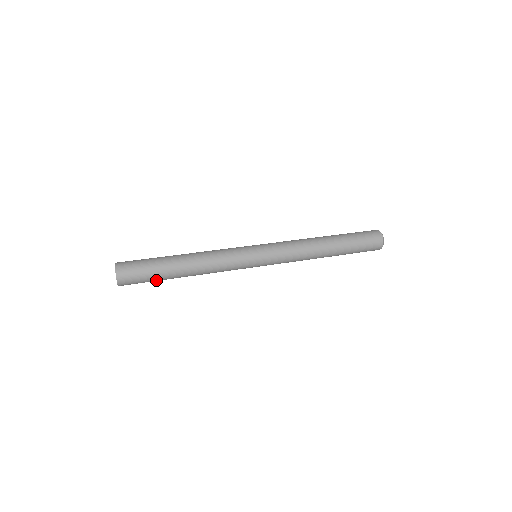
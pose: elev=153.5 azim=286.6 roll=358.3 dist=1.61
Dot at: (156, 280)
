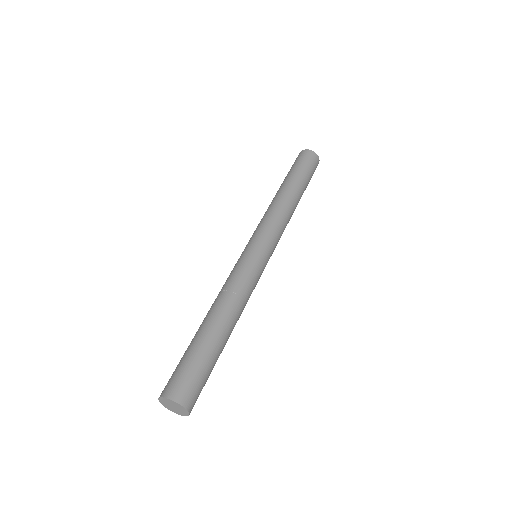
Dot at: occluded
